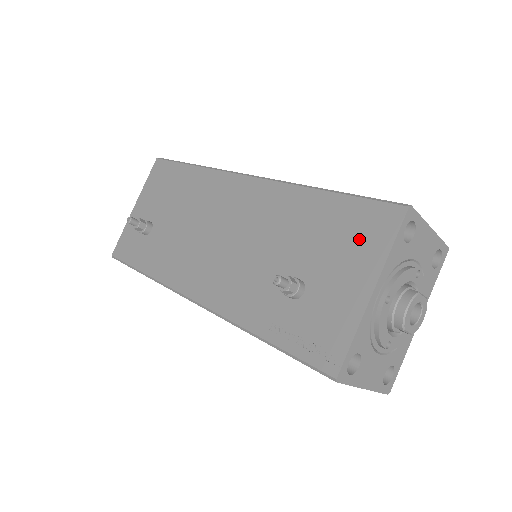
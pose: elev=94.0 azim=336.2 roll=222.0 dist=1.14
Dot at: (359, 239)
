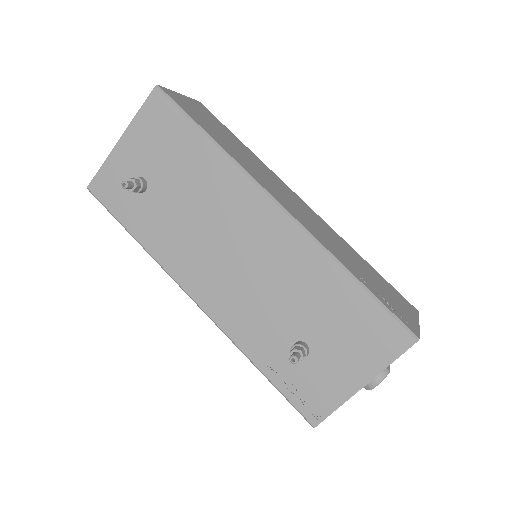
Dot at: (368, 342)
